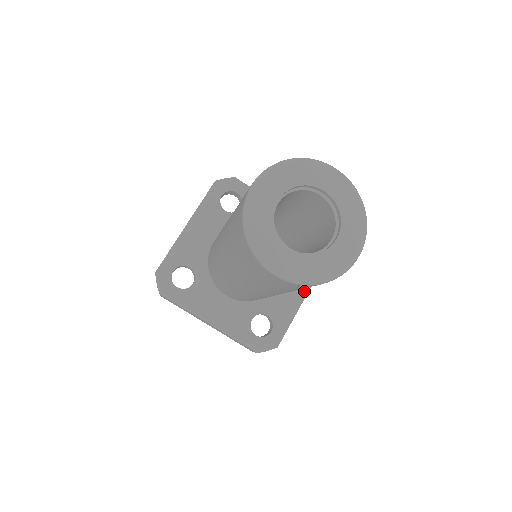
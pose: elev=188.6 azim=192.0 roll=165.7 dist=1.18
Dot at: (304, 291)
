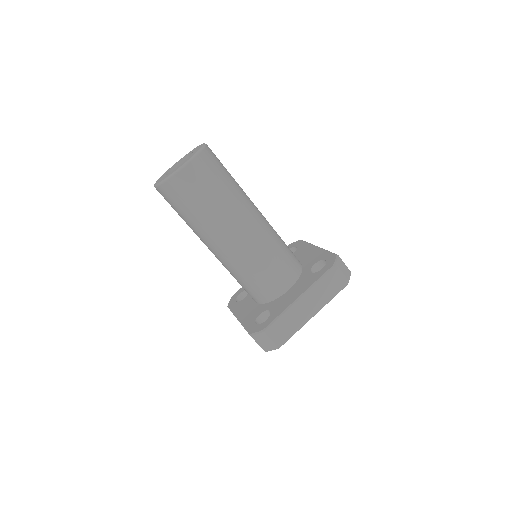
Dot at: (312, 247)
